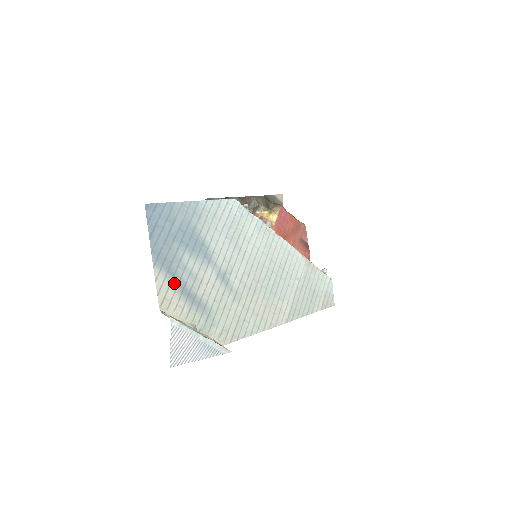
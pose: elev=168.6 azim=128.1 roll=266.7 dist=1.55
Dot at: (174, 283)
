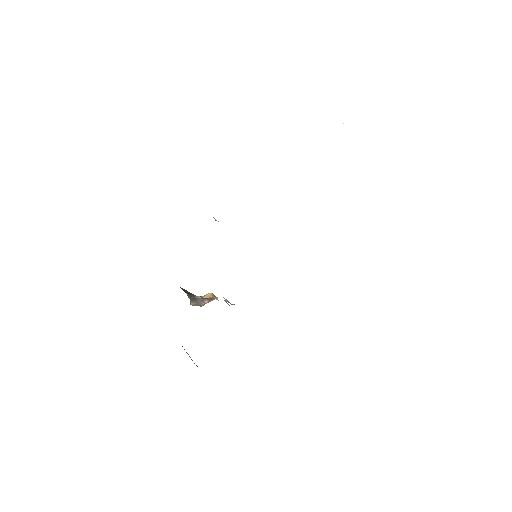
Dot at: occluded
